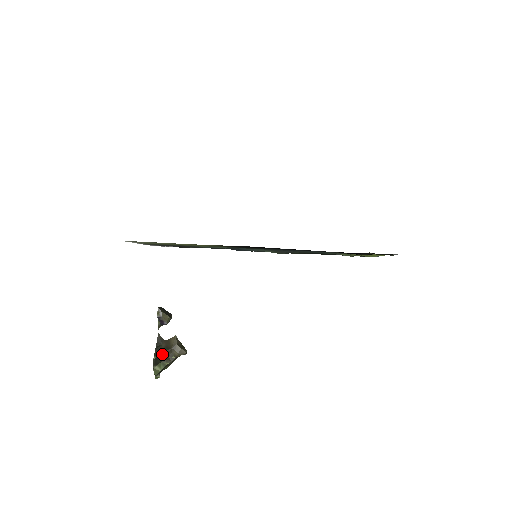
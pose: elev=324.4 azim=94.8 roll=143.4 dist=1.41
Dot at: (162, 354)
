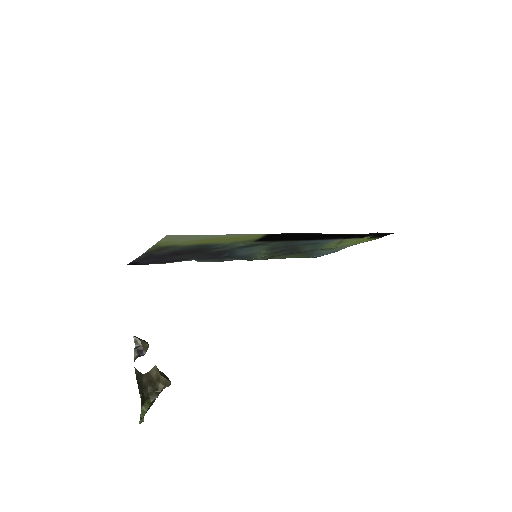
Dot at: (146, 390)
